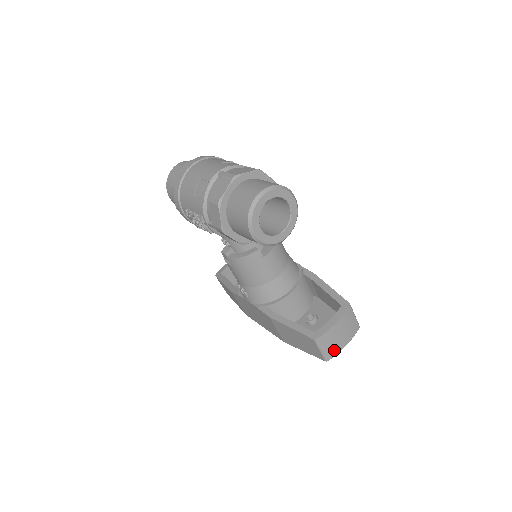
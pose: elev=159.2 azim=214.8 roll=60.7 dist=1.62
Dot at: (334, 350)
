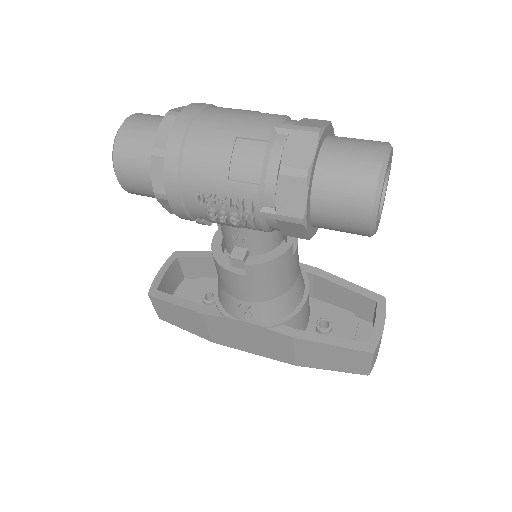
Dot at: (376, 358)
